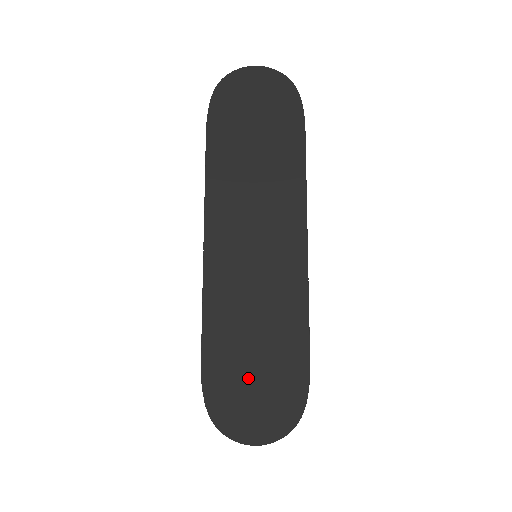
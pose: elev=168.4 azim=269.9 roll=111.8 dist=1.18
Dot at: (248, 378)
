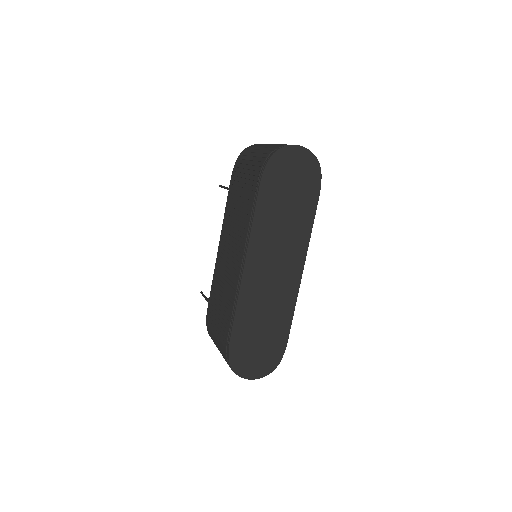
Dot at: (255, 346)
